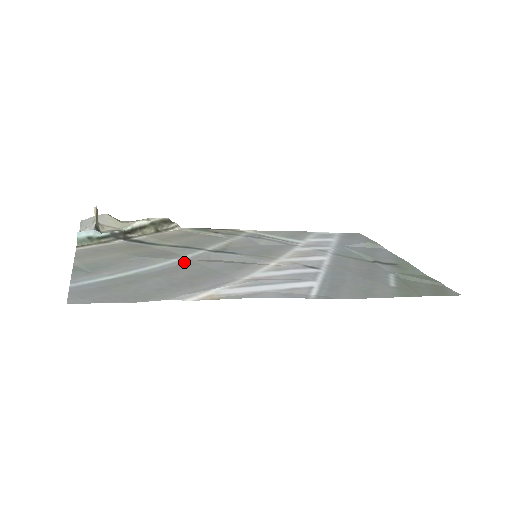
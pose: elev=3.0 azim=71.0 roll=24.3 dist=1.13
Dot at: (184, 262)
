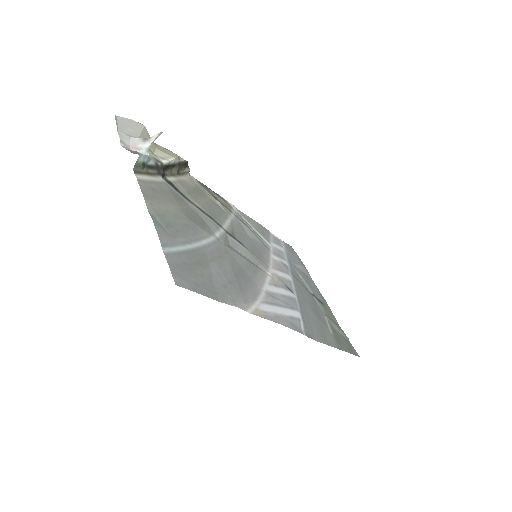
Dot at: (219, 244)
